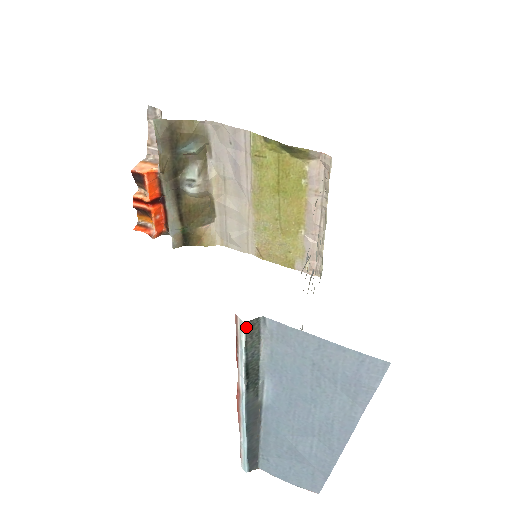
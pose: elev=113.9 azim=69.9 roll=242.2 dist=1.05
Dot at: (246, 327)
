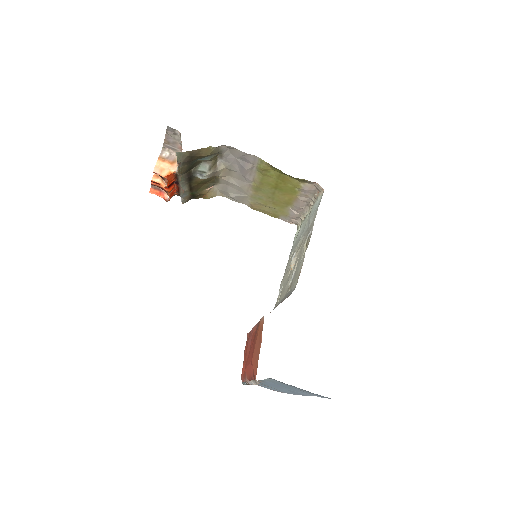
Dot at: occluded
